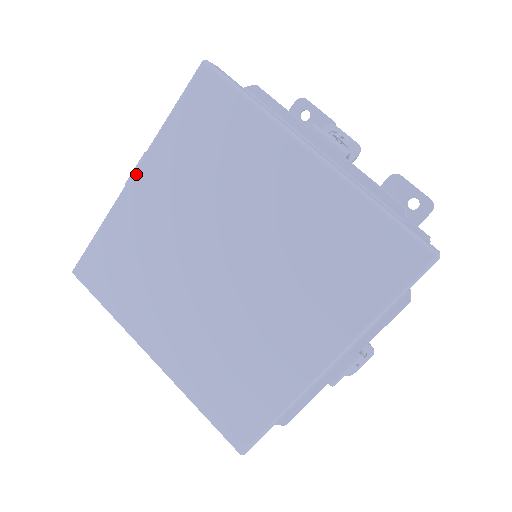
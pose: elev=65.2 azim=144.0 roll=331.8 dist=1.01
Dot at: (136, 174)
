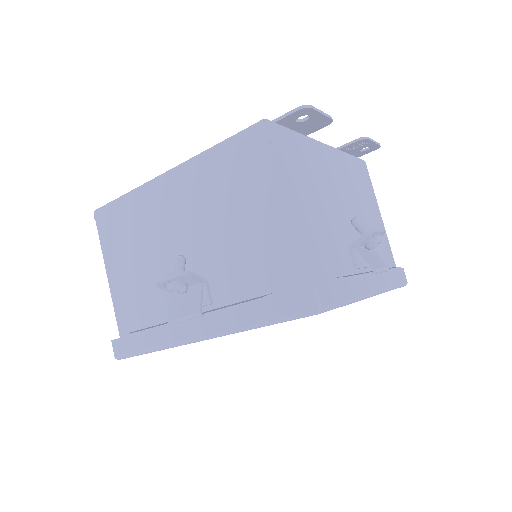
Dot at: occluded
